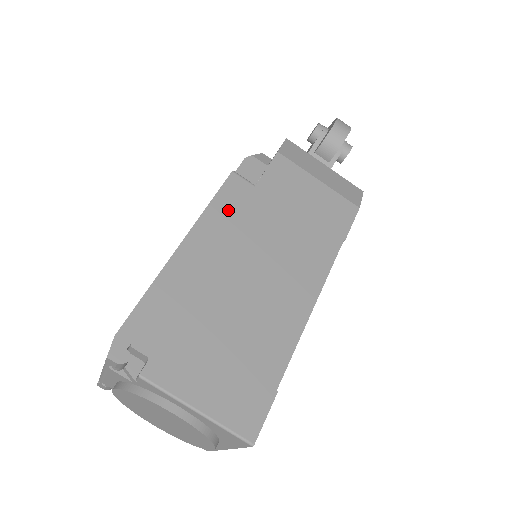
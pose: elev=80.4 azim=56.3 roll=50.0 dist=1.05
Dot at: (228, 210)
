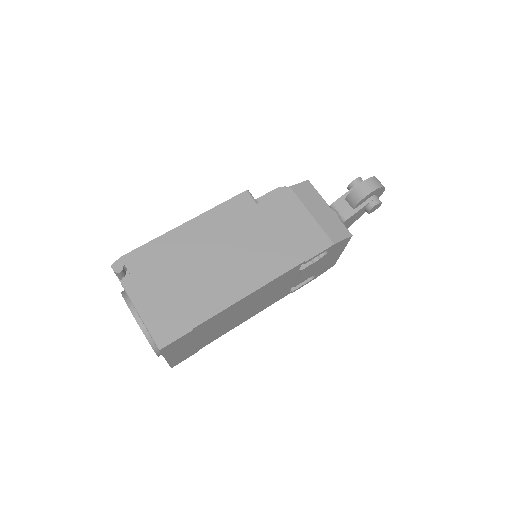
Dot at: (228, 213)
